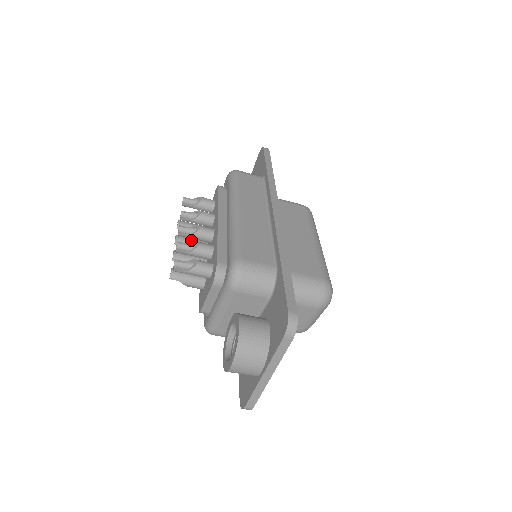
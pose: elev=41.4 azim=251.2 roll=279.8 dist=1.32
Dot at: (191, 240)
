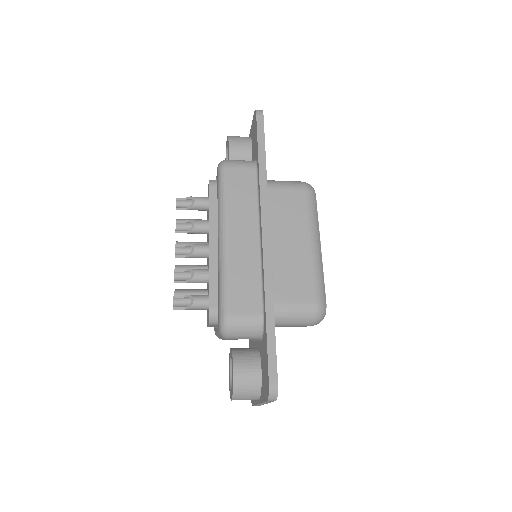
Dot at: occluded
